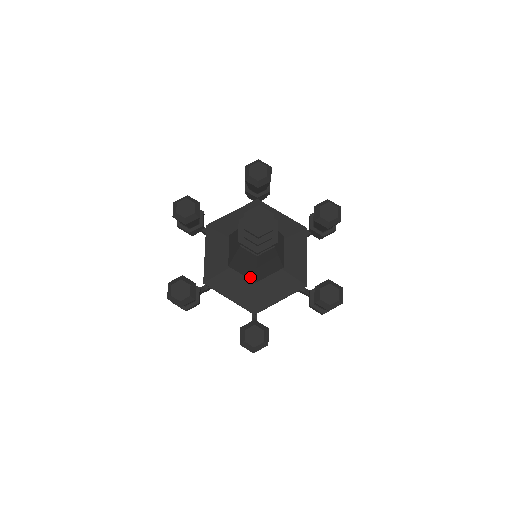
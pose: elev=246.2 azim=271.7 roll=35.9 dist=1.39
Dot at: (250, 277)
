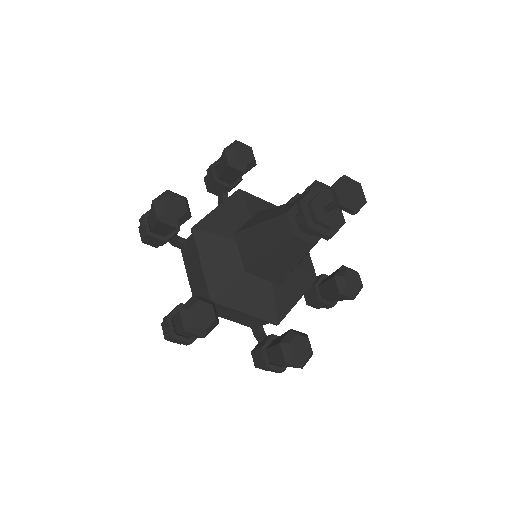
Dot at: (247, 260)
